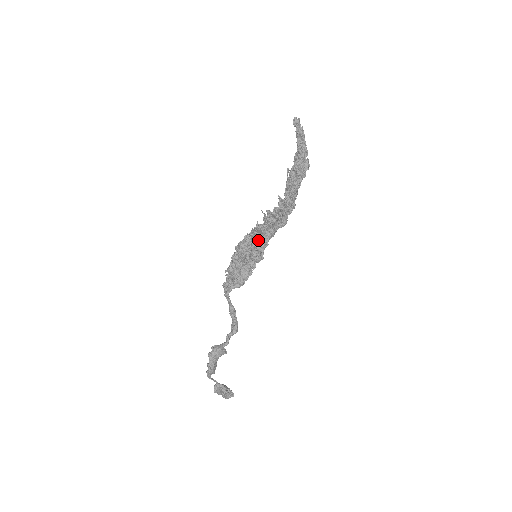
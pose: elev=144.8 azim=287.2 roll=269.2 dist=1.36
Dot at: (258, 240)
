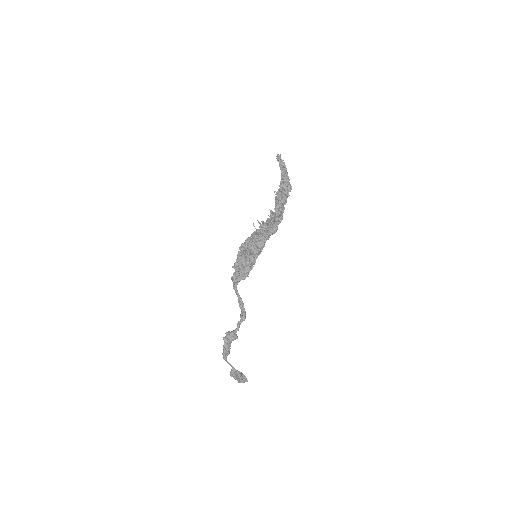
Dot at: (256, 241)
